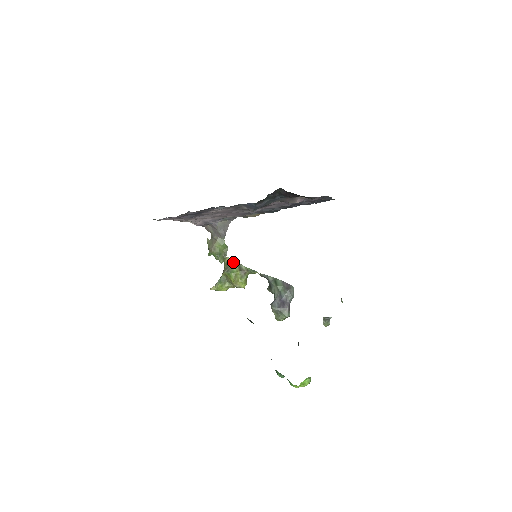
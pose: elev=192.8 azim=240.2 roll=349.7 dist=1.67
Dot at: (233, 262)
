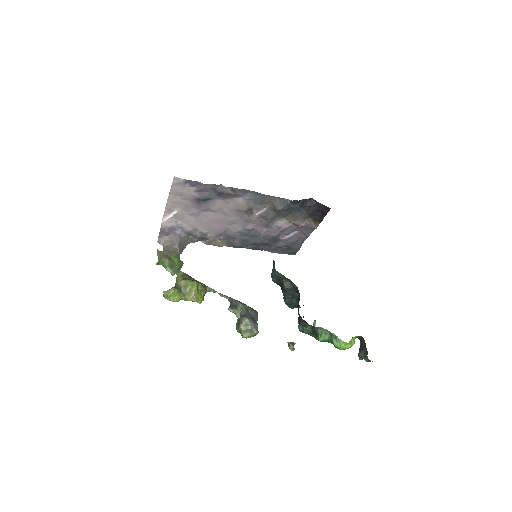
Dot at: (190, 276)
